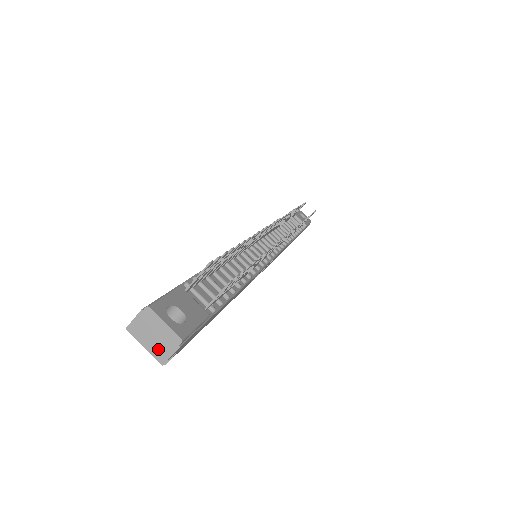
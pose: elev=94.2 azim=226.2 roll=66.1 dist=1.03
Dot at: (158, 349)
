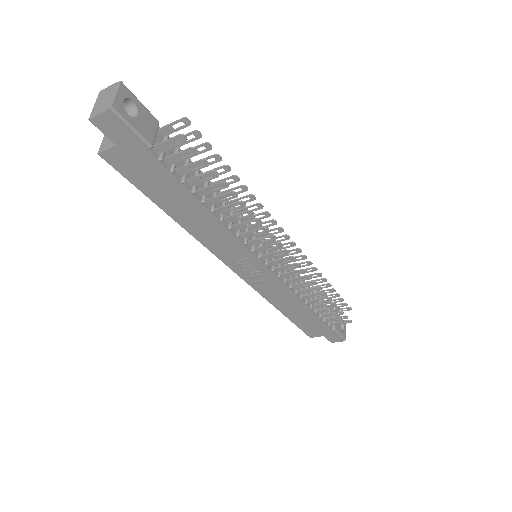
Dot at: (98, 108)
